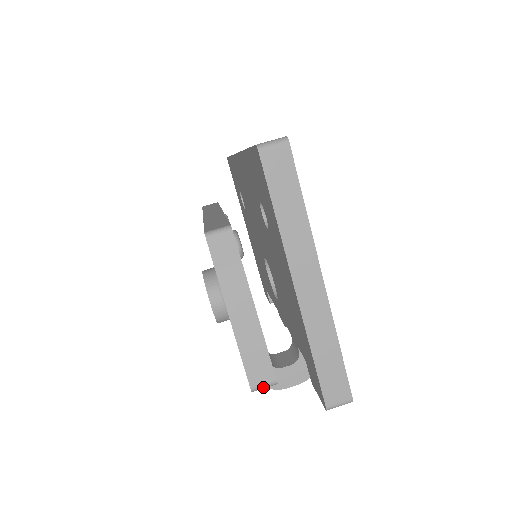
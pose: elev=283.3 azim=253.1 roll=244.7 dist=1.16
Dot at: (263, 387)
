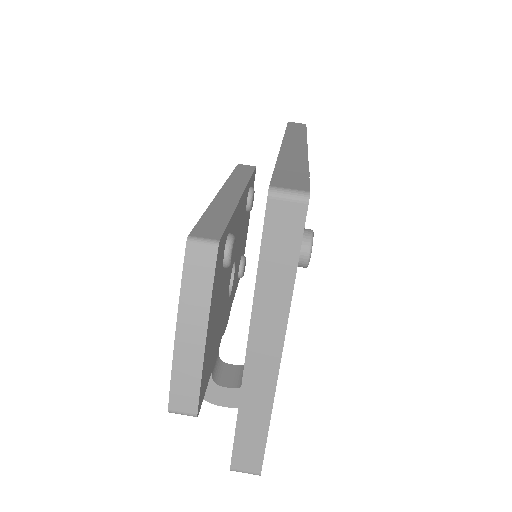
Dot at: (182, 414)
